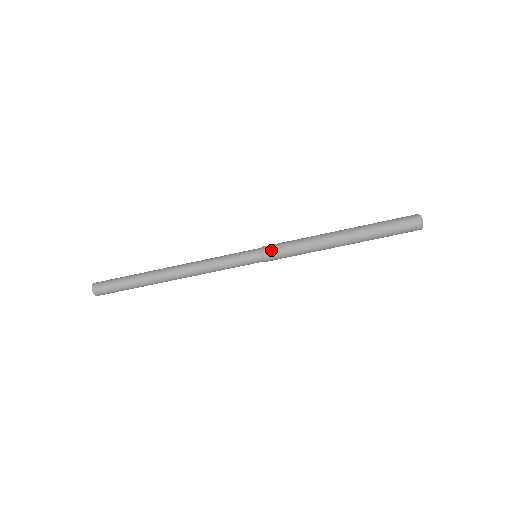
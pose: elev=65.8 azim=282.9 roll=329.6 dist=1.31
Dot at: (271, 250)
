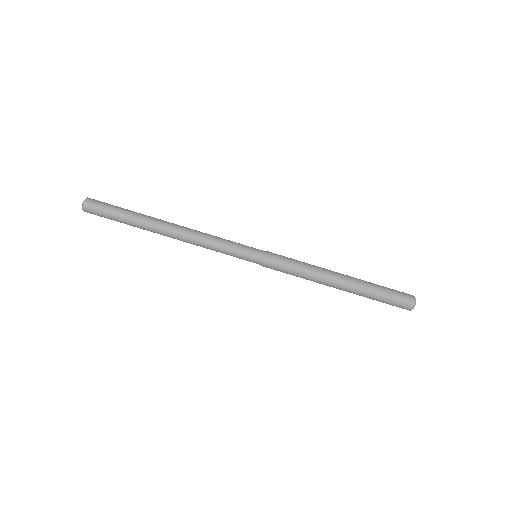
Dot at: (274, 257)
